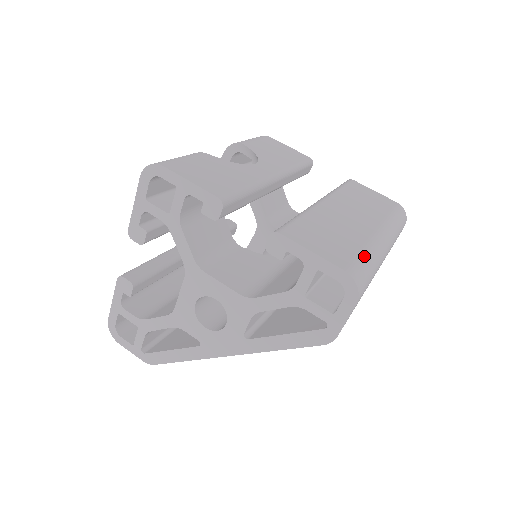
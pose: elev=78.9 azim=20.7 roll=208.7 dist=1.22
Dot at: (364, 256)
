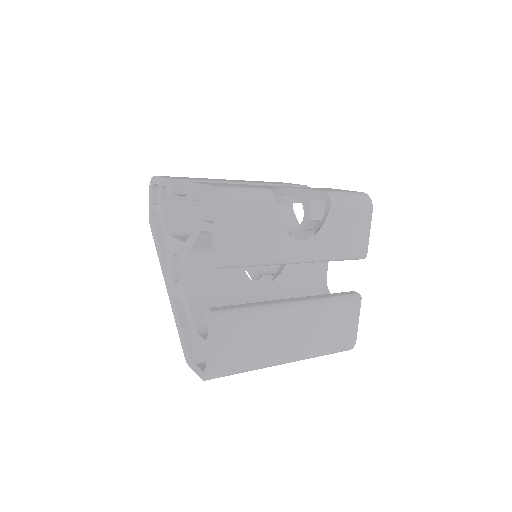
Dot at: (243, 367)
